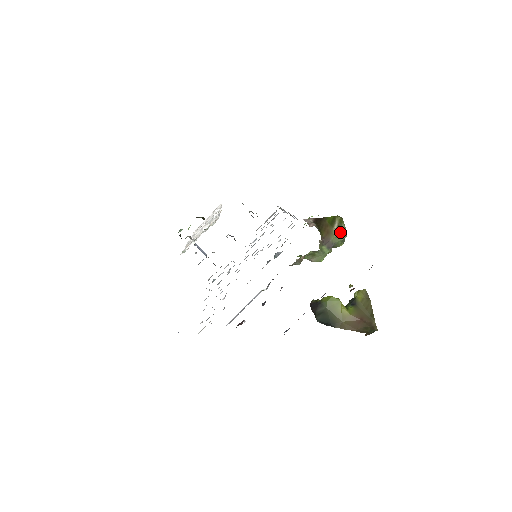
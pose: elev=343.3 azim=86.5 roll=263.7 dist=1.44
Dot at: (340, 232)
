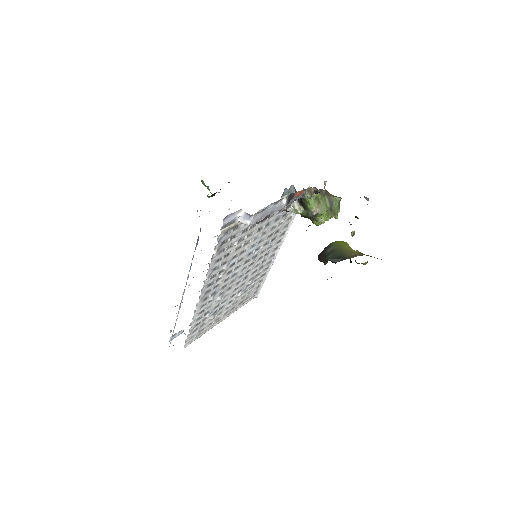
Dot at: (336, 196)
